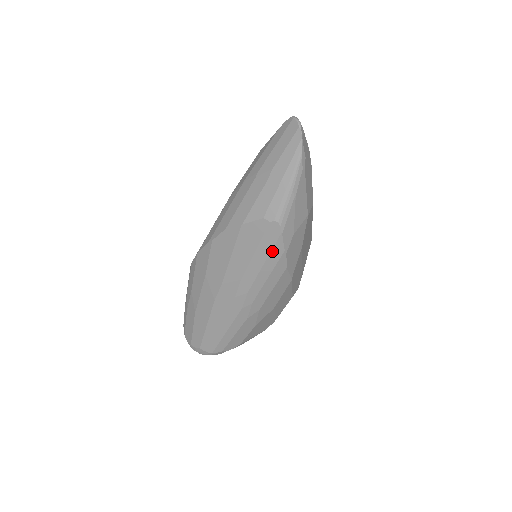
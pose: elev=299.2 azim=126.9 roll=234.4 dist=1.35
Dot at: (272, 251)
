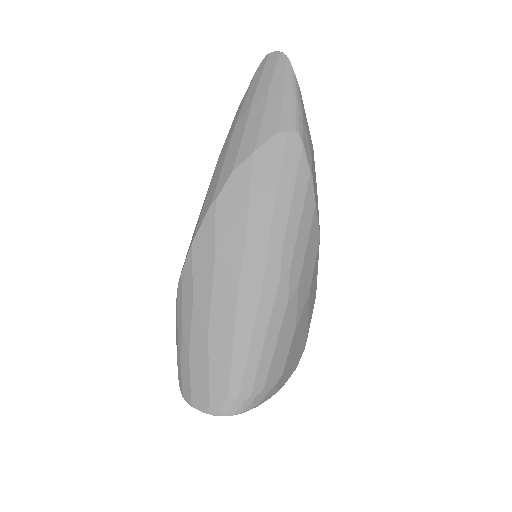
Dot at: (298, 173)
